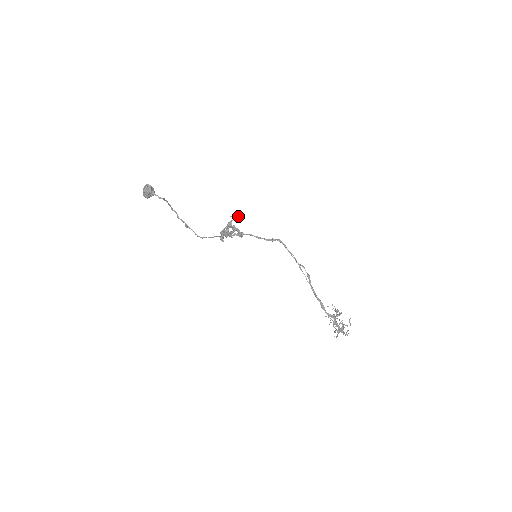
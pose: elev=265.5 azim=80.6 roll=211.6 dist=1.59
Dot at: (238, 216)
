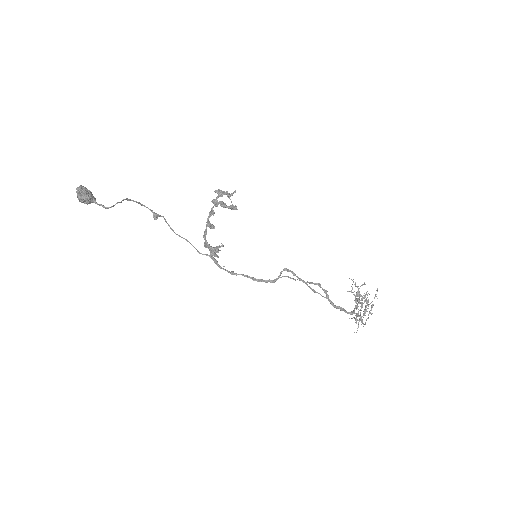
Dot at: occluded
